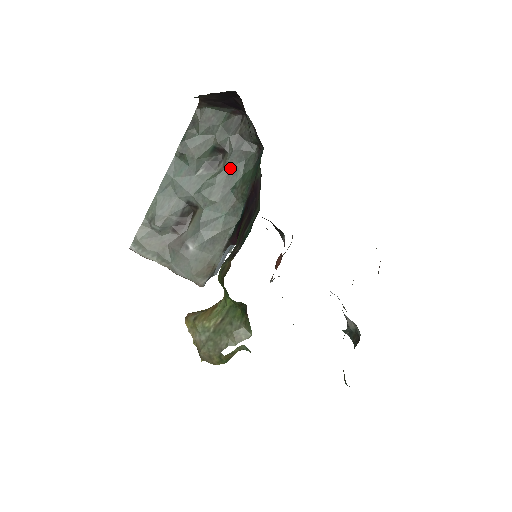
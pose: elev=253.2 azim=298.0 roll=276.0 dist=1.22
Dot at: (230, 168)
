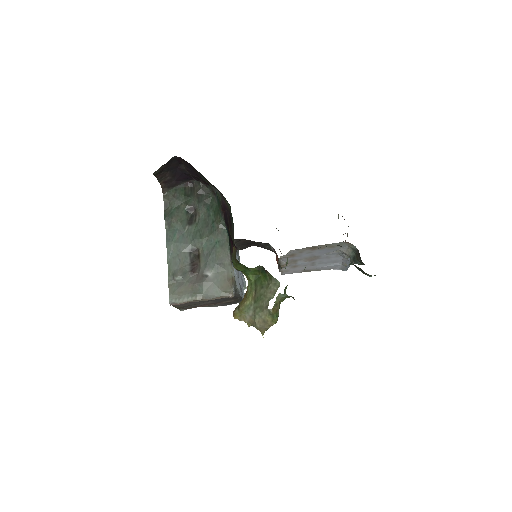
Dot at: (203, 214)
